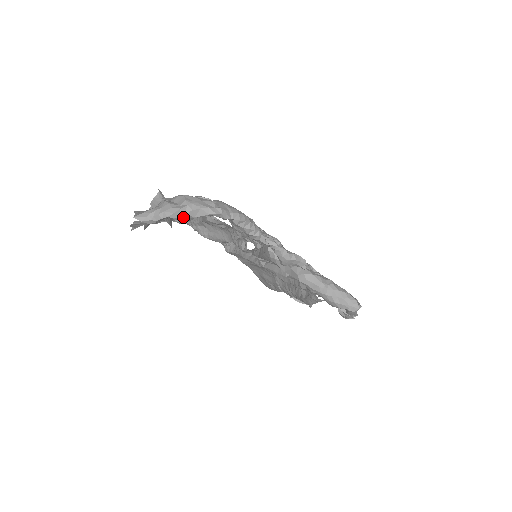
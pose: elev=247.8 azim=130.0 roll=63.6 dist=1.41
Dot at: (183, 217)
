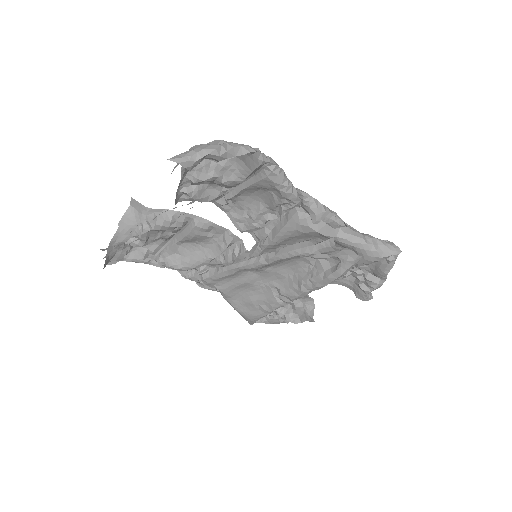
Dot at: (224, 156)
